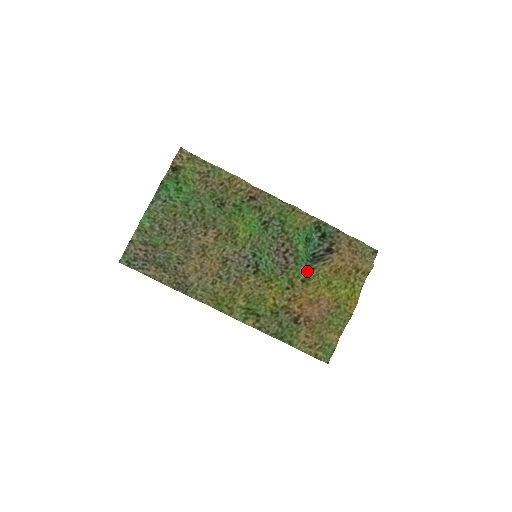
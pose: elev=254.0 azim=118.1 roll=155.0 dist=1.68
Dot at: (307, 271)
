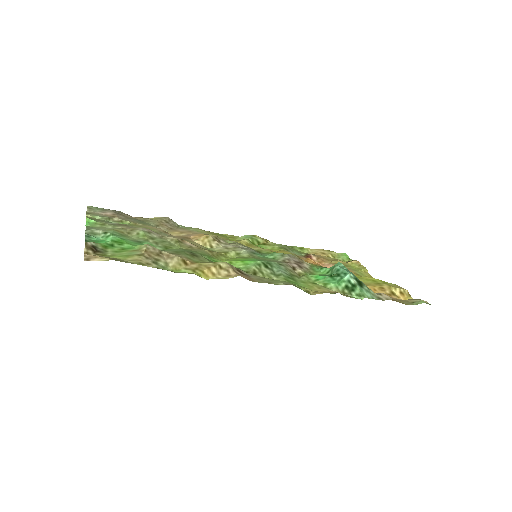
Dot at: occluded
